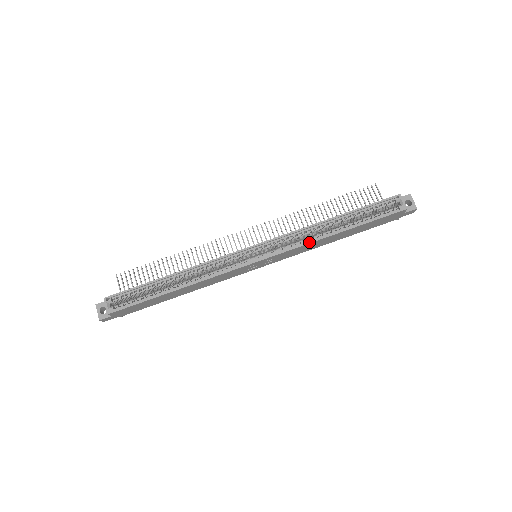
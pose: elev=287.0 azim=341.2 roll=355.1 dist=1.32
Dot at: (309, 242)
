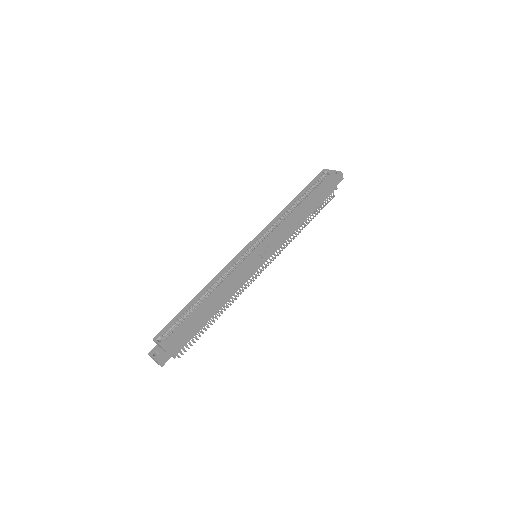
Dot at: (285, 220)
